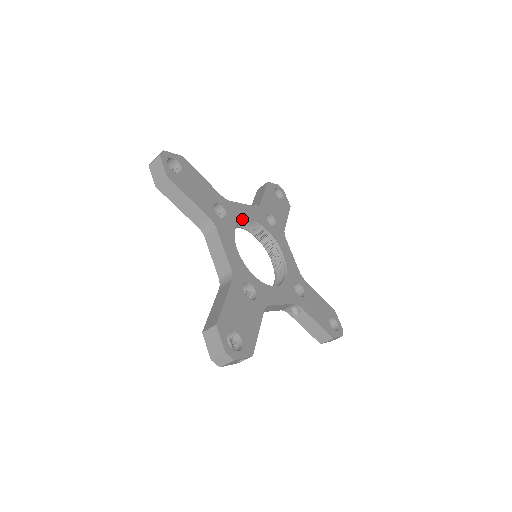
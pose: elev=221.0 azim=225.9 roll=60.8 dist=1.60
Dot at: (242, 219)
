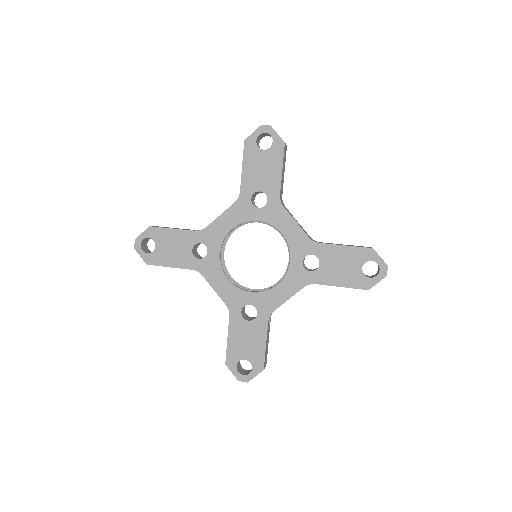
Dot at: (224, 237)
